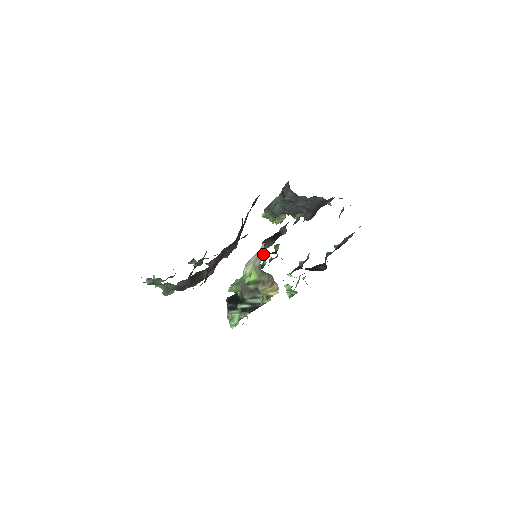
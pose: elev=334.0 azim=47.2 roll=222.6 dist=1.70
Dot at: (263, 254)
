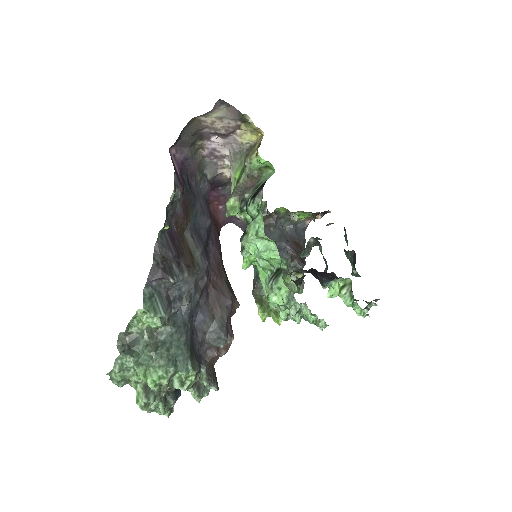
Dot at: occluded
